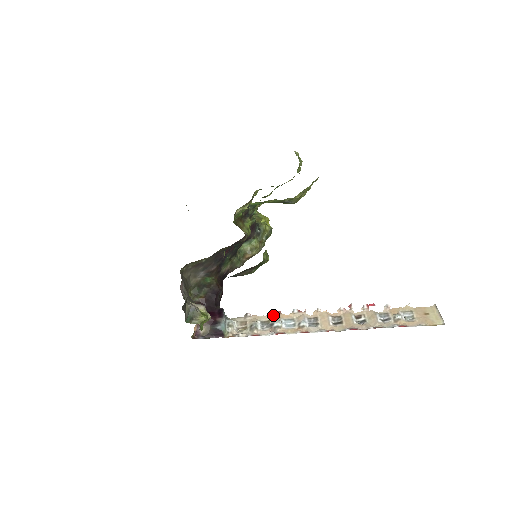
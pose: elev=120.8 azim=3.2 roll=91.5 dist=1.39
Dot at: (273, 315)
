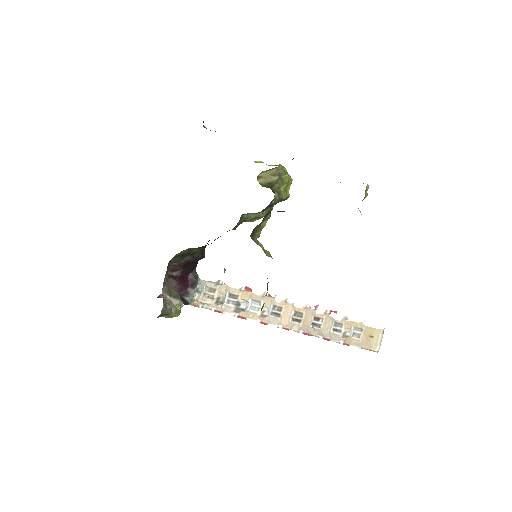
Dot at: (244, 291)
